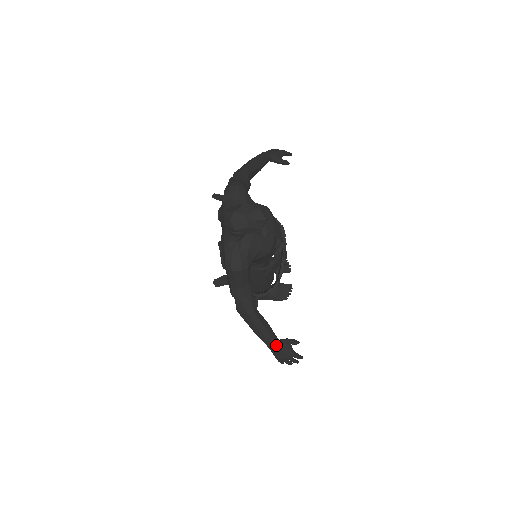
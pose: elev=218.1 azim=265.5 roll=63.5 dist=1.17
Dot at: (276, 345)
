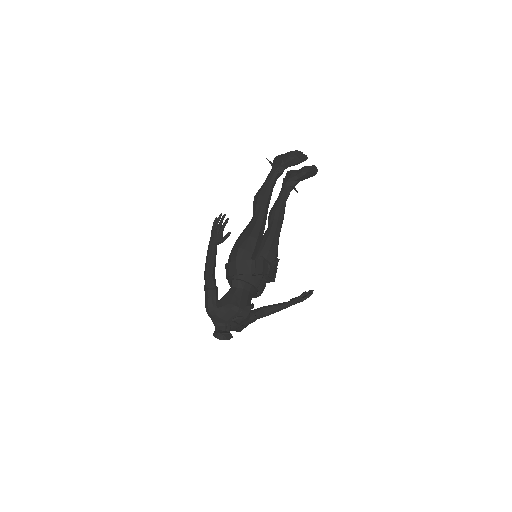
Dot at: occluded
